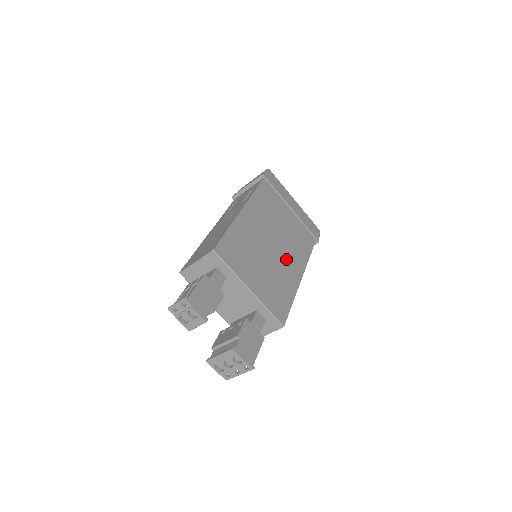
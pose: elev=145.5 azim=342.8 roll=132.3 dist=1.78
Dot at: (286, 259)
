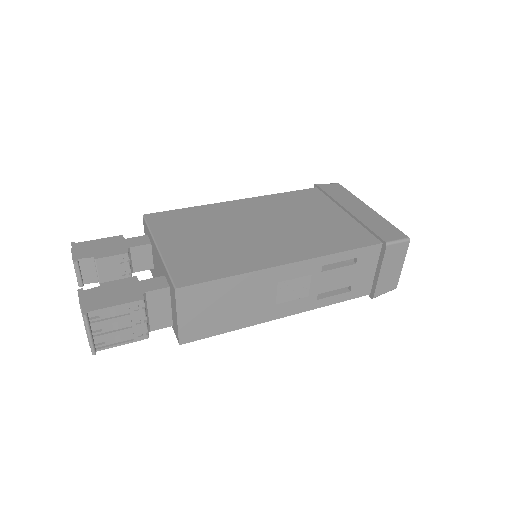
Dot at: (272, 243)
